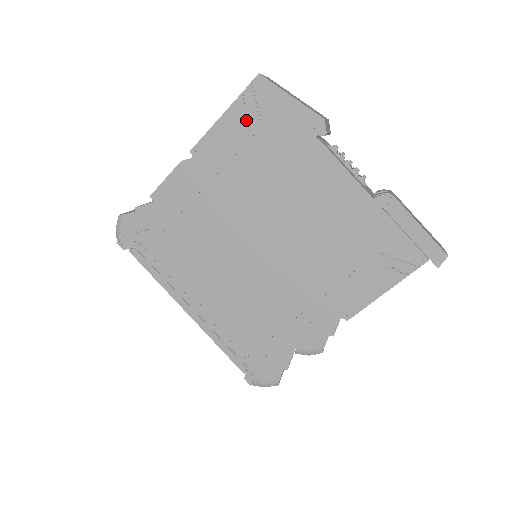
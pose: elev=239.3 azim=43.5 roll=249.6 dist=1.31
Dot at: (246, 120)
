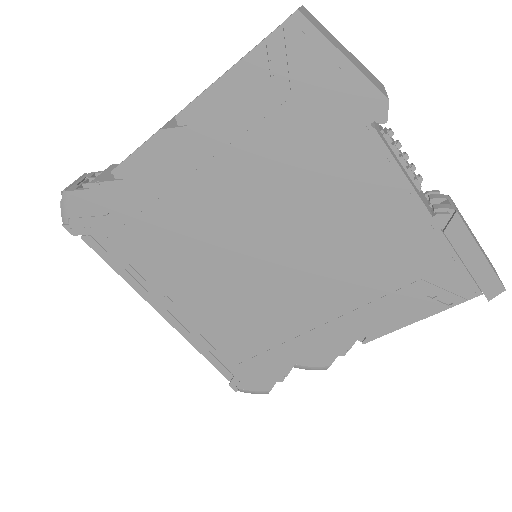
Dot at: (267, 83)
